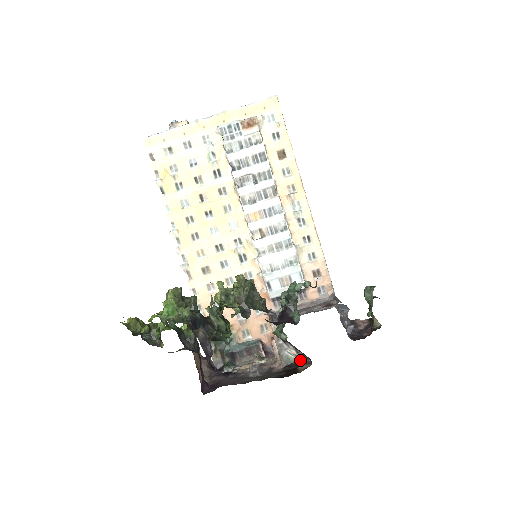
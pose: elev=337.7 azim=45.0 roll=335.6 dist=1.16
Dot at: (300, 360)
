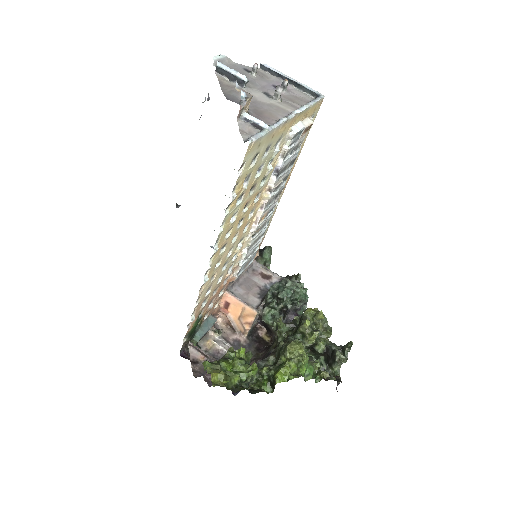
Dot at: (254, 327)
